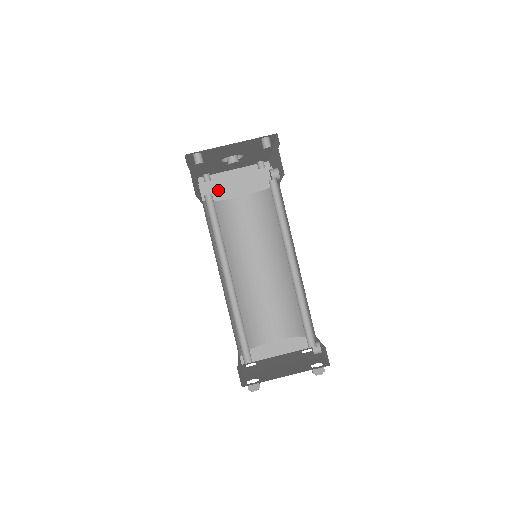
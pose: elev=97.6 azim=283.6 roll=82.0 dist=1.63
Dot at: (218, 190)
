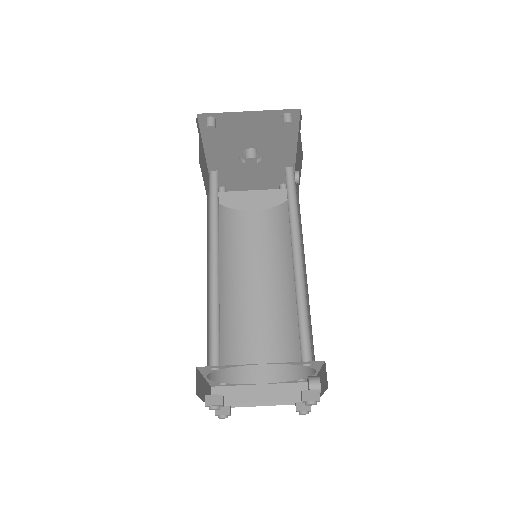
Dot at: (231, 201)
